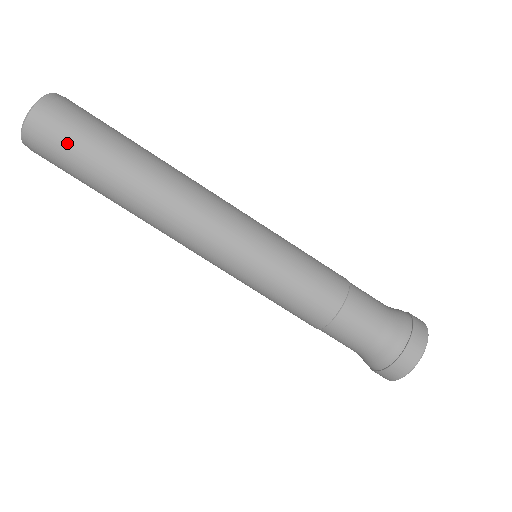
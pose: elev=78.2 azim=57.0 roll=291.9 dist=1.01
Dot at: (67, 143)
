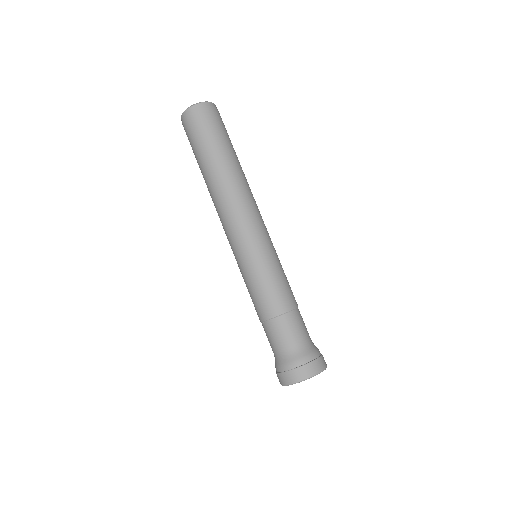
Dot at: (202, 129)
